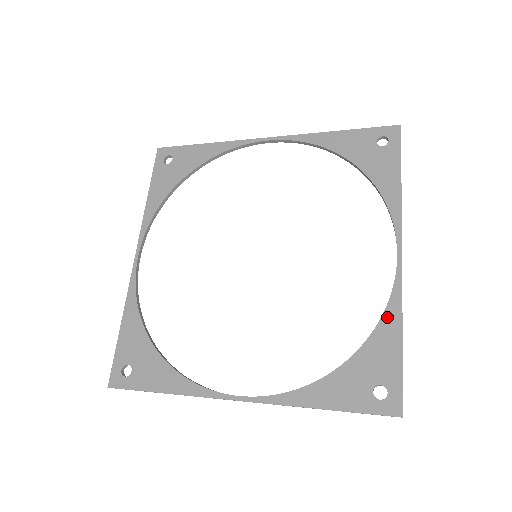
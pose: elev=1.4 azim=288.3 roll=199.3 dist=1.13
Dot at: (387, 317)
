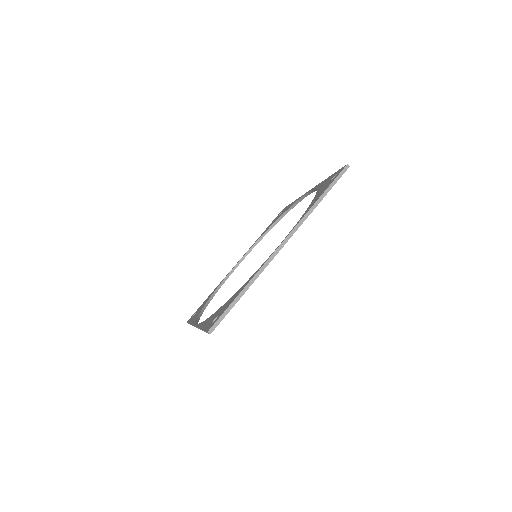
Dot at: (249, 279)
